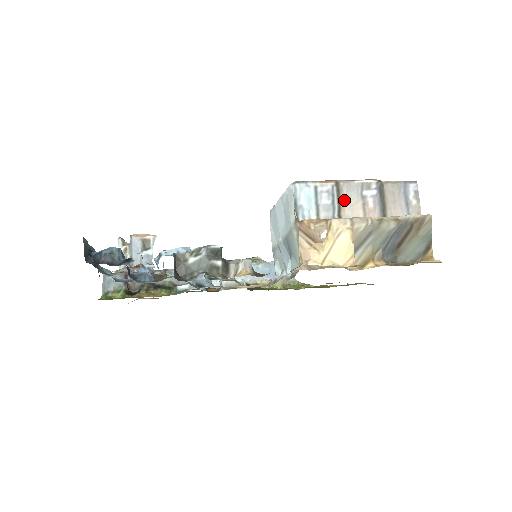
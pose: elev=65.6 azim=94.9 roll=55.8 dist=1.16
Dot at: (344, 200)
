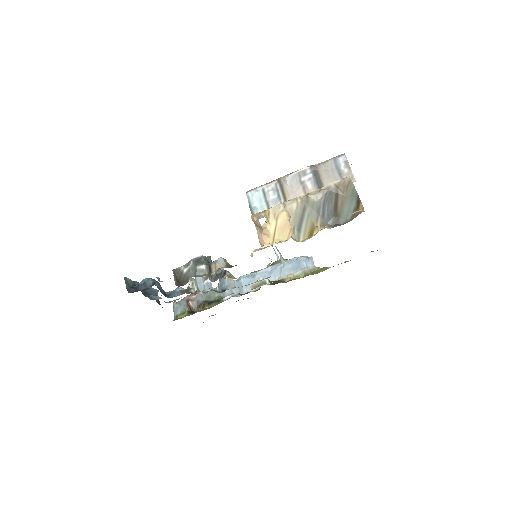
Dot at: (288, 191)
